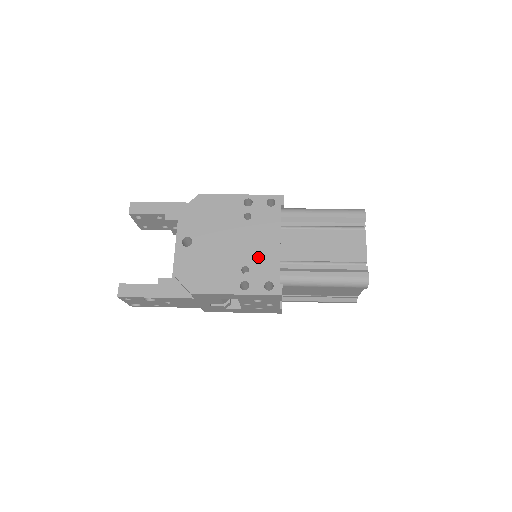
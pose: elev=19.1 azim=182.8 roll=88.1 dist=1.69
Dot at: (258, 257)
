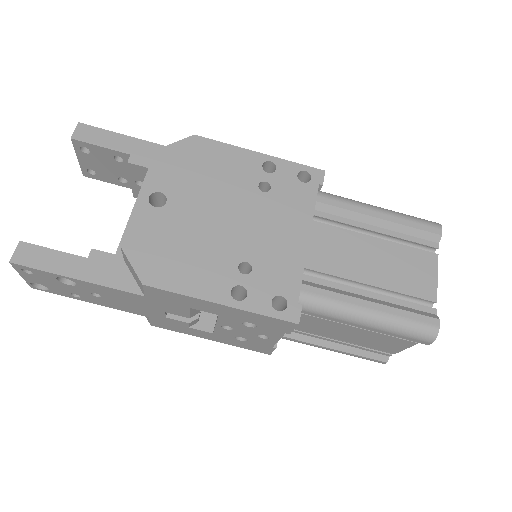
Dot at: (270, 252)
